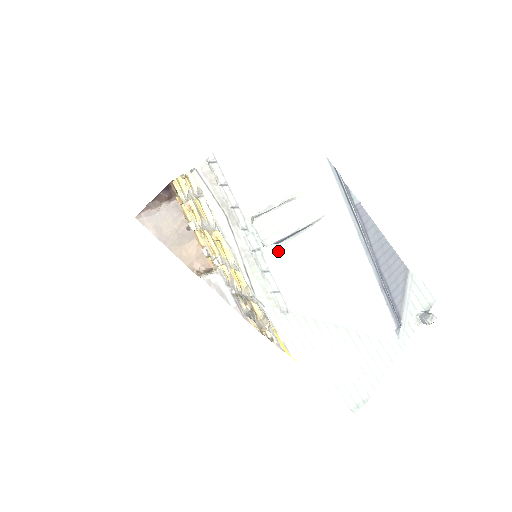
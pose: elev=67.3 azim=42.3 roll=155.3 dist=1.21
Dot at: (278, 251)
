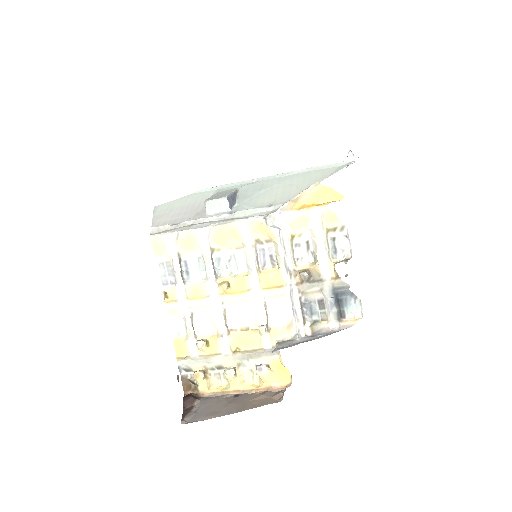
Dot at: (241, 205)
